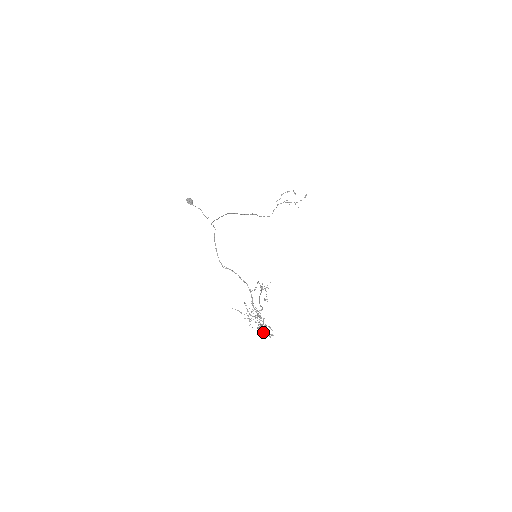
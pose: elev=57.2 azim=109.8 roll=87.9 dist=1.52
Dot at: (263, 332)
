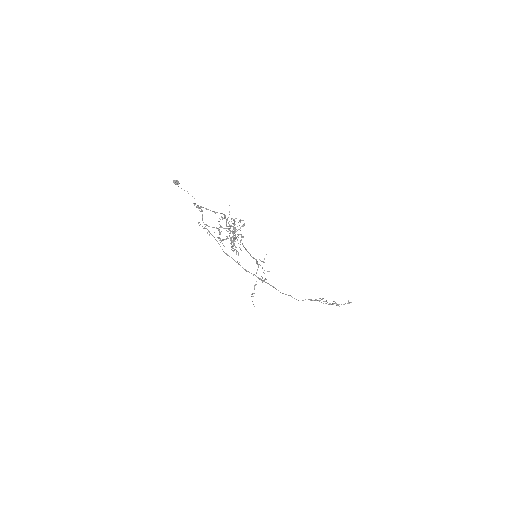
Dot at: (234, 233)
